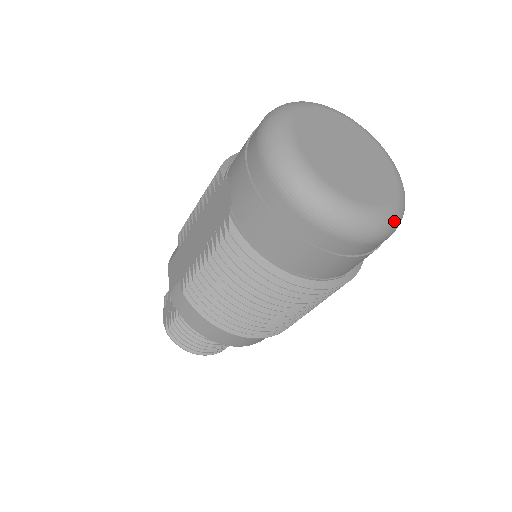
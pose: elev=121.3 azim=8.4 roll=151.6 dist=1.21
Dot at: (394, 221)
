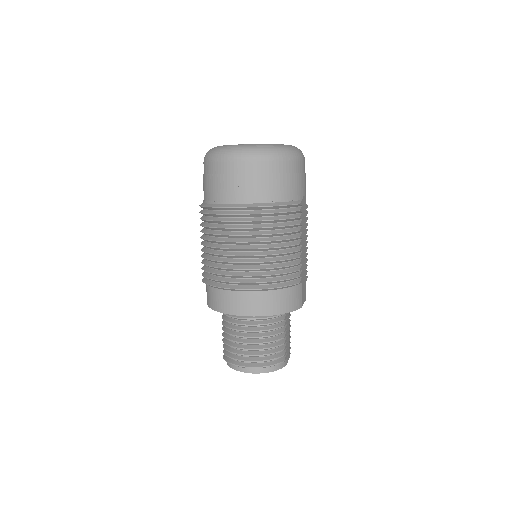
Dot at: (269, 148)
